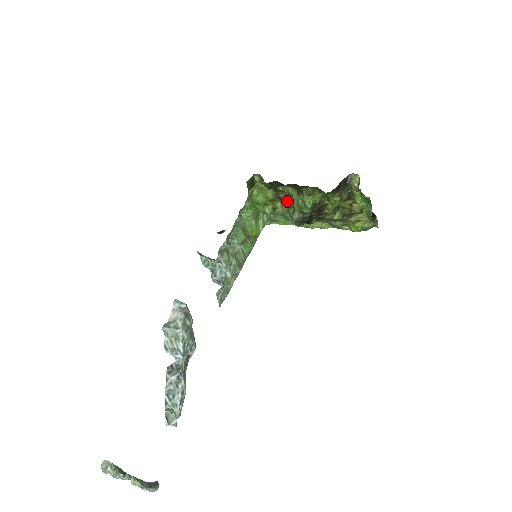
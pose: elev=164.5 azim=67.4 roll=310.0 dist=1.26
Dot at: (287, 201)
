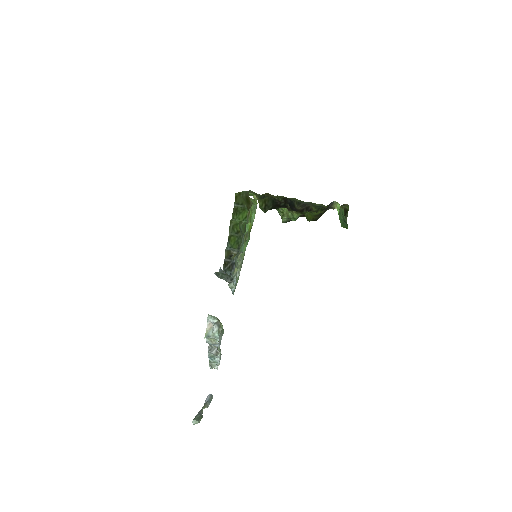
Dot at: occluded
